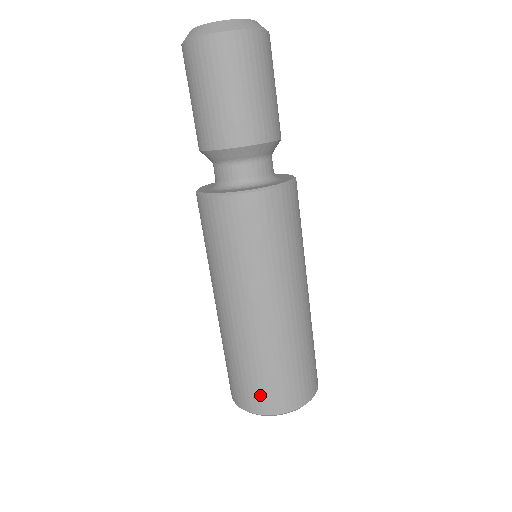
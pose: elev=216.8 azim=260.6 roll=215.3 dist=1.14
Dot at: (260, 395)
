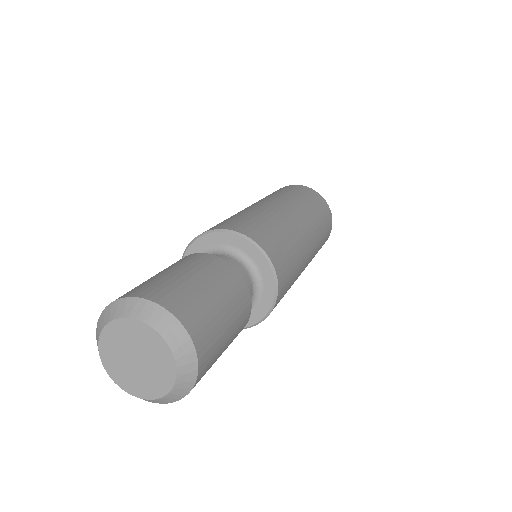
Dot at: occluded
